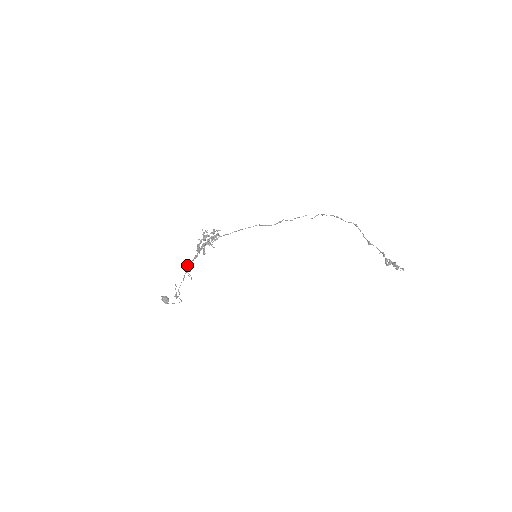
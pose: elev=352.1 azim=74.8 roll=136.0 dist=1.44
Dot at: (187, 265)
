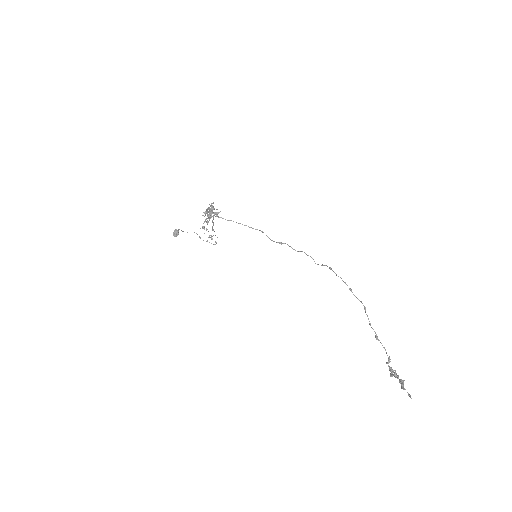
Dot at: occluded
